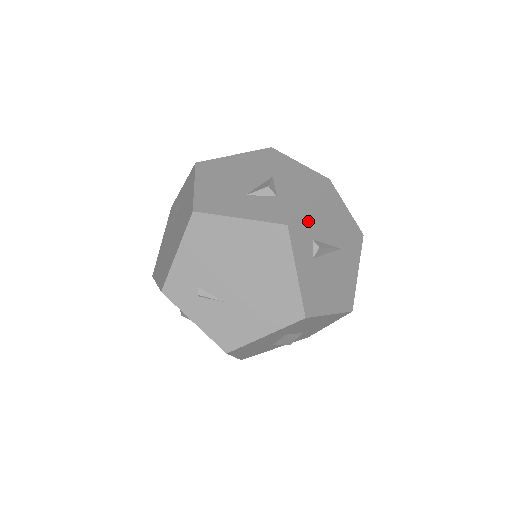
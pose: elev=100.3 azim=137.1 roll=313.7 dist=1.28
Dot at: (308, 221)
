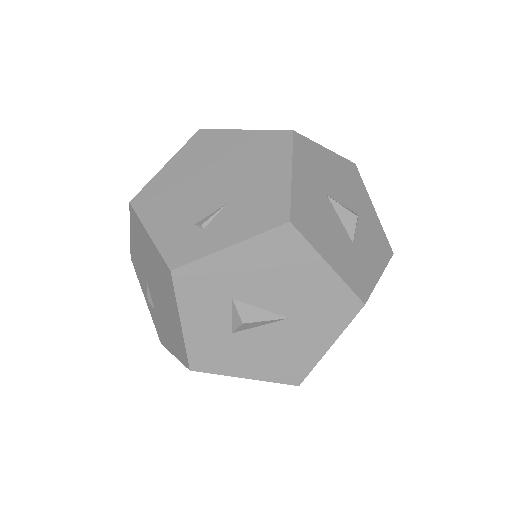
Dot at: occluded
